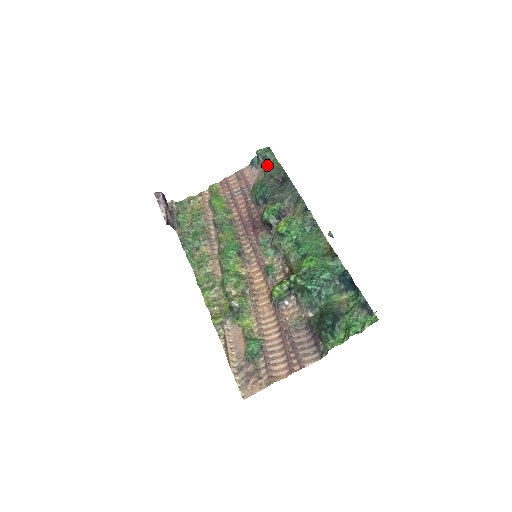
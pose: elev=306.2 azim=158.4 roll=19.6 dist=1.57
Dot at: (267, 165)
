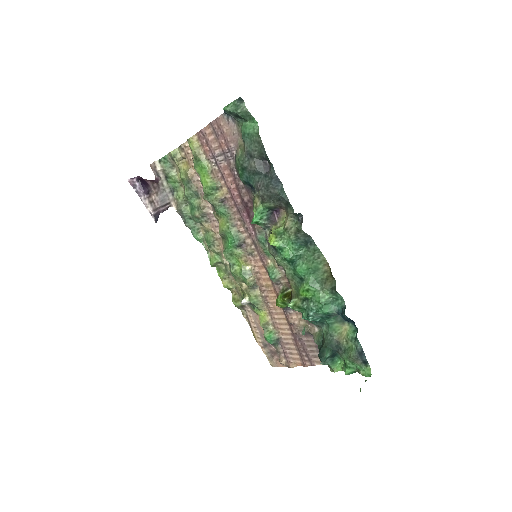
Dot at: (243, 133)
